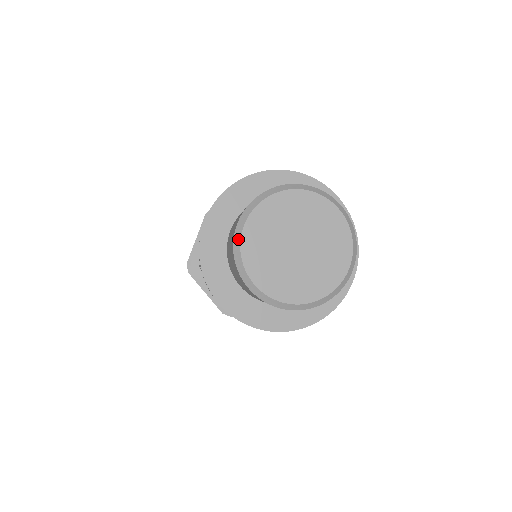
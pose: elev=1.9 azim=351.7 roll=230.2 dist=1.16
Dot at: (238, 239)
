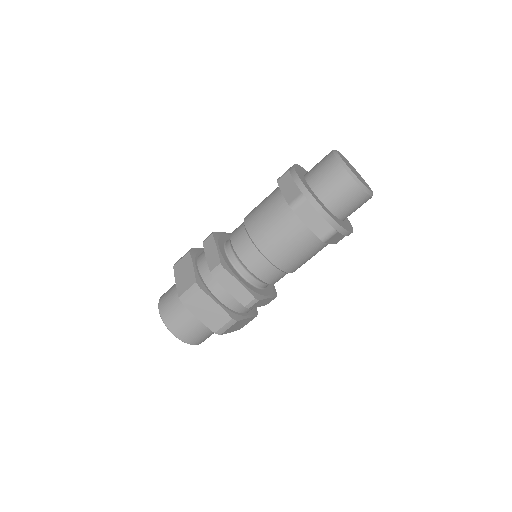
Dot at: (342, 160)
